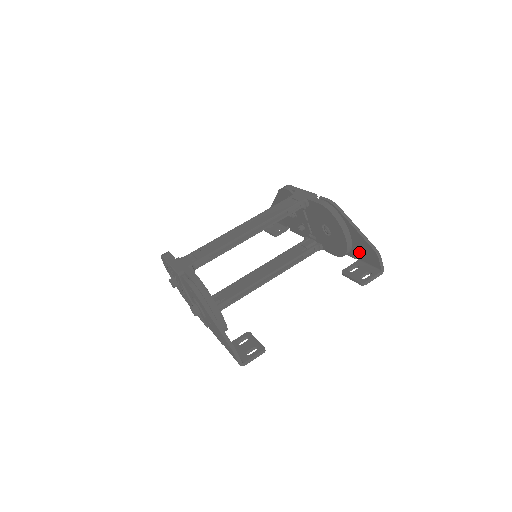
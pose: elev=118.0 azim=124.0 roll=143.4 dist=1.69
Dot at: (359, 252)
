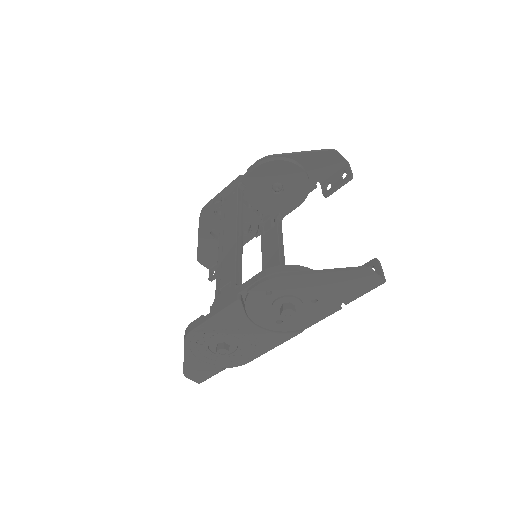
Dot at: (317, 174)
